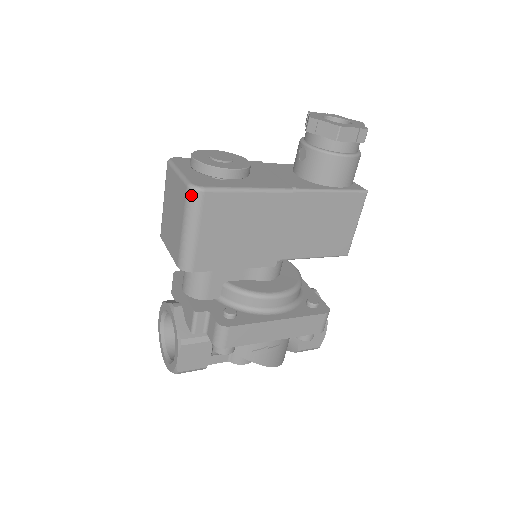
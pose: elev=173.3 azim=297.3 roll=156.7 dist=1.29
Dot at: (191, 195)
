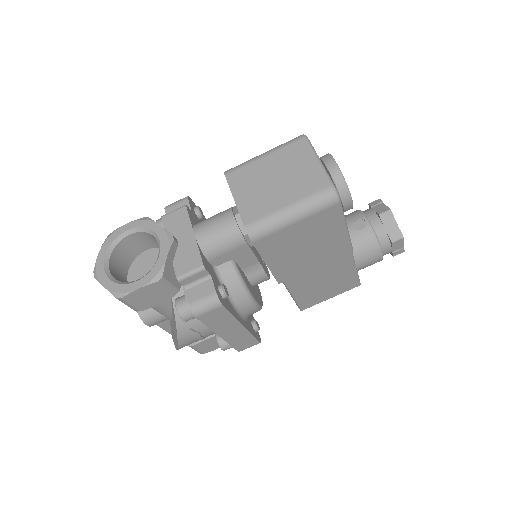
Dot at: (328, 195)
